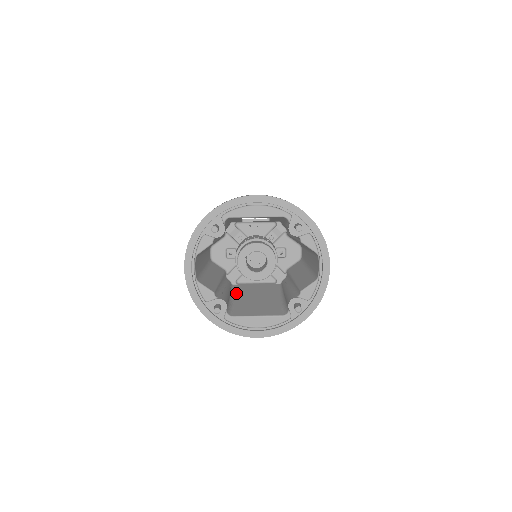
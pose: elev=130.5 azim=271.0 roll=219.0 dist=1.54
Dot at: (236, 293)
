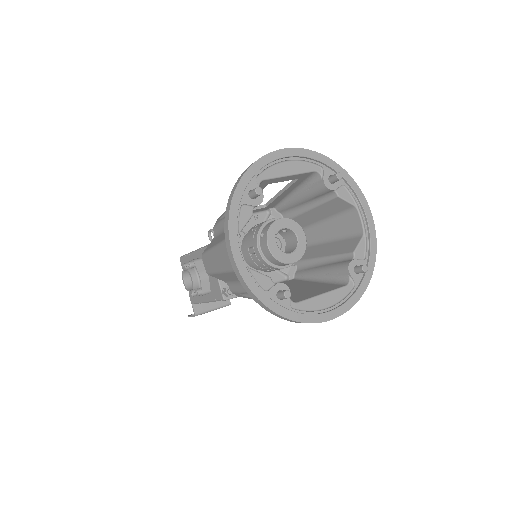
Dot at: occluded
